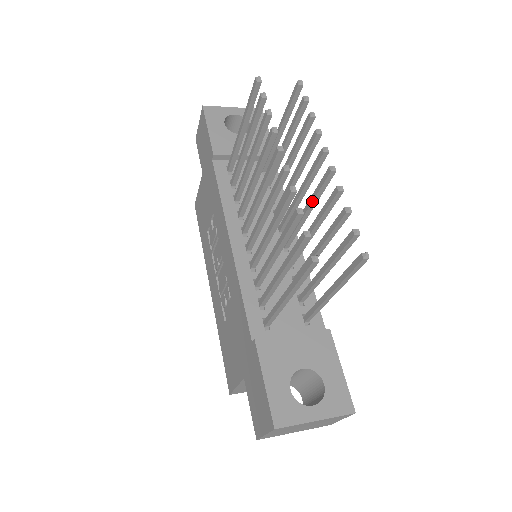
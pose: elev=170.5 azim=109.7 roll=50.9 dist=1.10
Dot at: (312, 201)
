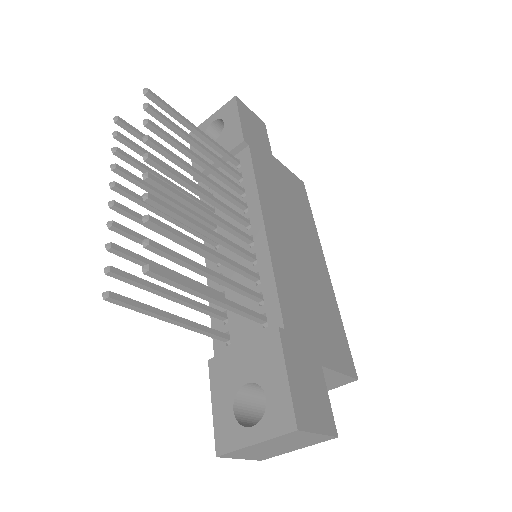
Dot at: occluded
